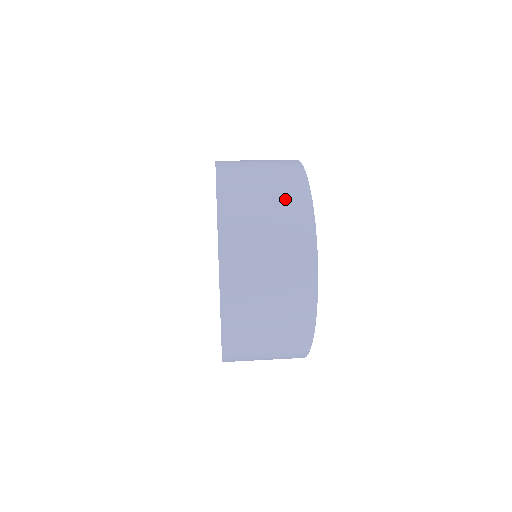
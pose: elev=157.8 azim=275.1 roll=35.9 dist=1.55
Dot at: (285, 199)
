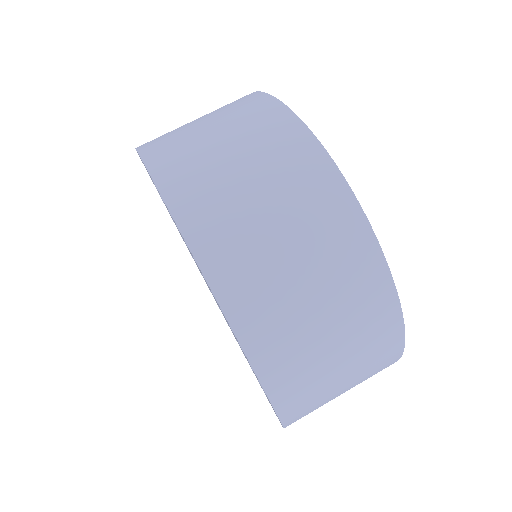
Dot at: (261, 138)
